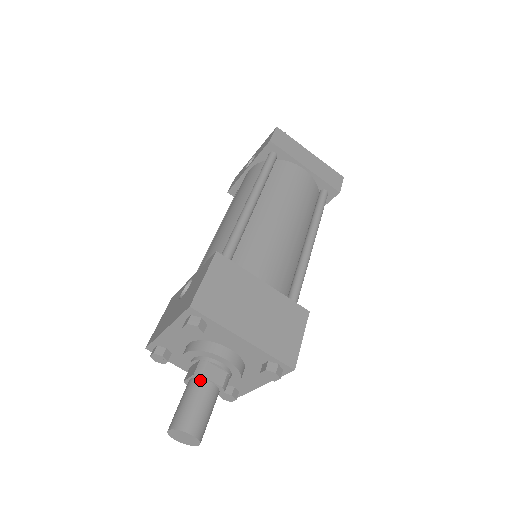
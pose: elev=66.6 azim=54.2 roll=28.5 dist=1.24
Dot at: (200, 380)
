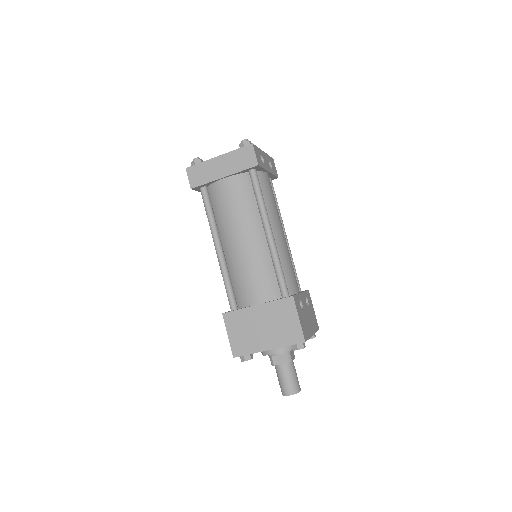
Dot at: (276, 366)
